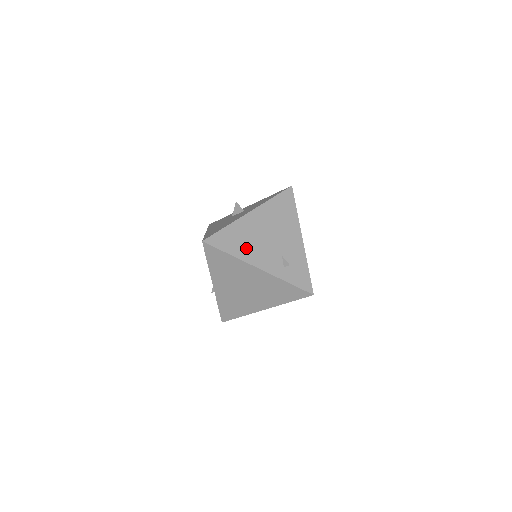
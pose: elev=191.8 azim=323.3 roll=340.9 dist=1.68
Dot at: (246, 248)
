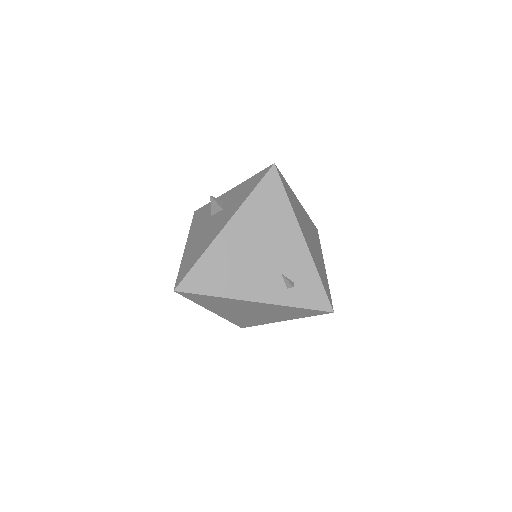
Dot at: (232, 280)
